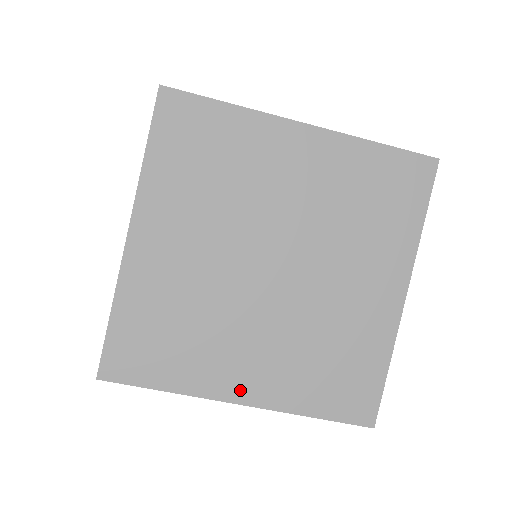
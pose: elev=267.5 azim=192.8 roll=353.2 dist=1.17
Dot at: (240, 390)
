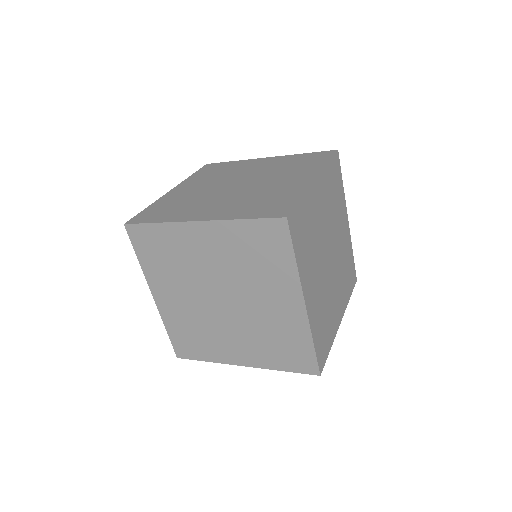
Dot at: (239, 360)
